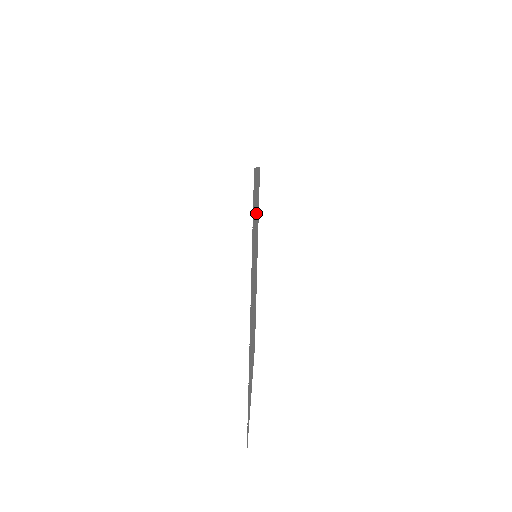
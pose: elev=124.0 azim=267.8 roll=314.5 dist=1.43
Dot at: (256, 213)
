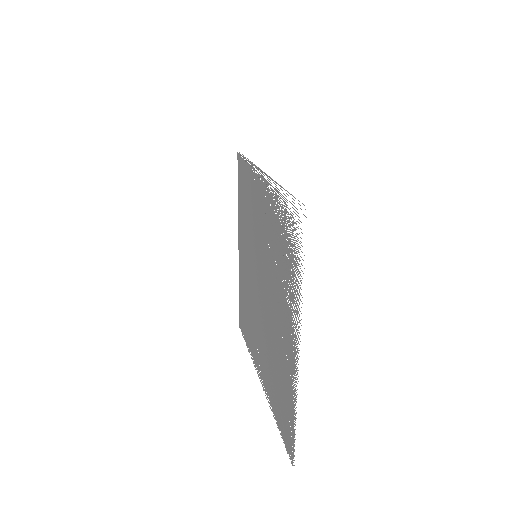
Dot at: (263, 219)
